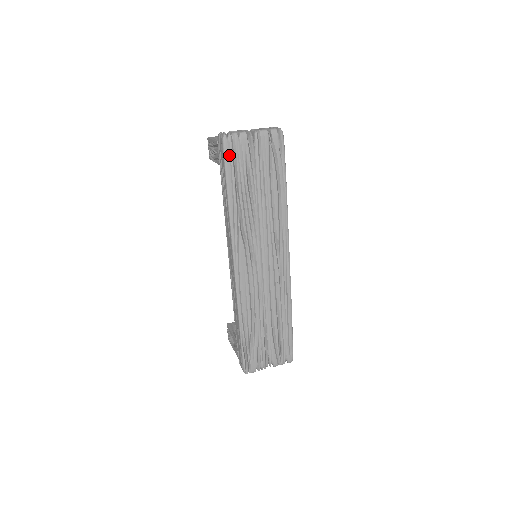
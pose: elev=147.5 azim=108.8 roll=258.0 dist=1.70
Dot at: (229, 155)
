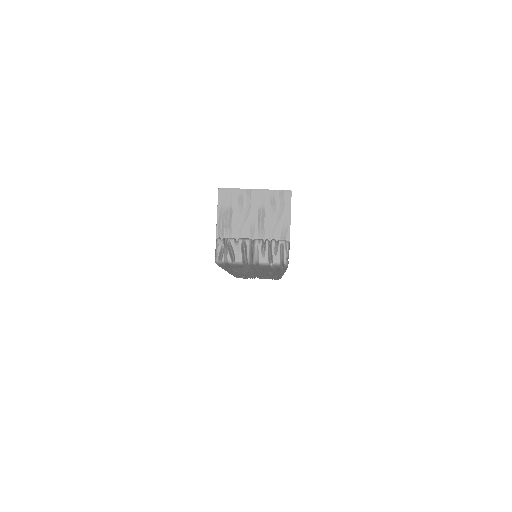
Dot at: (222, 265)
